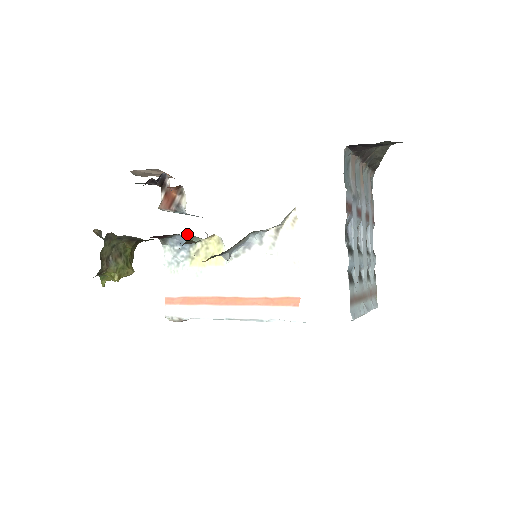
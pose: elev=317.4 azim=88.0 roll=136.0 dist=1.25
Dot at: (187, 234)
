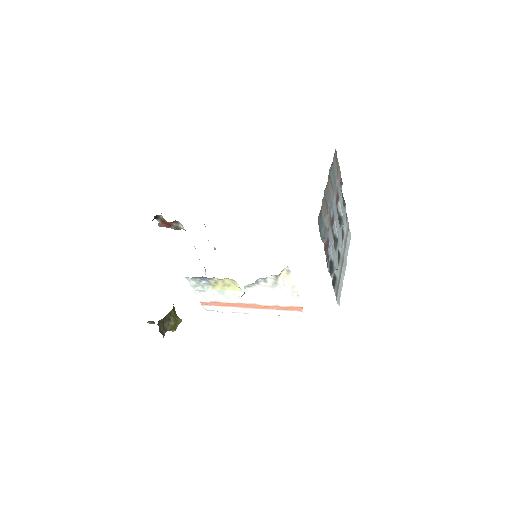
Dot at: occluded
